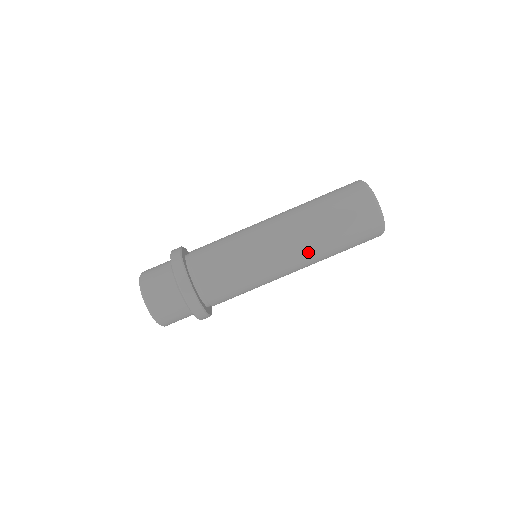
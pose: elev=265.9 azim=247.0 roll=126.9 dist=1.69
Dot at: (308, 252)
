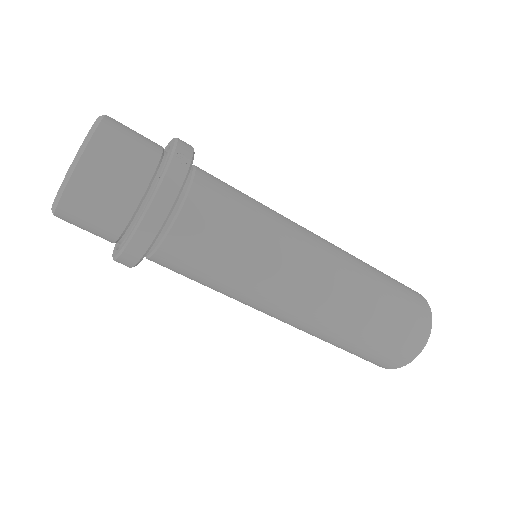
Dot at: occluded
